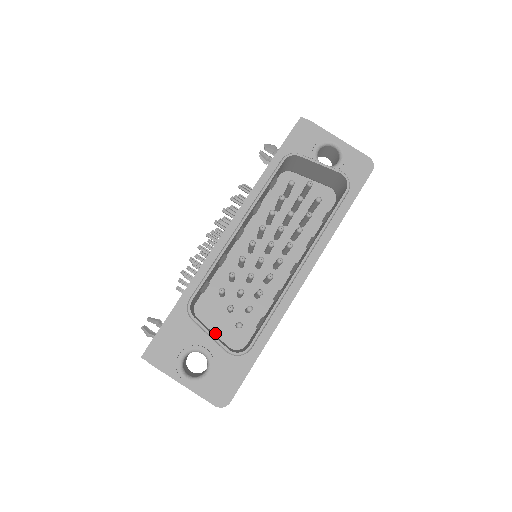
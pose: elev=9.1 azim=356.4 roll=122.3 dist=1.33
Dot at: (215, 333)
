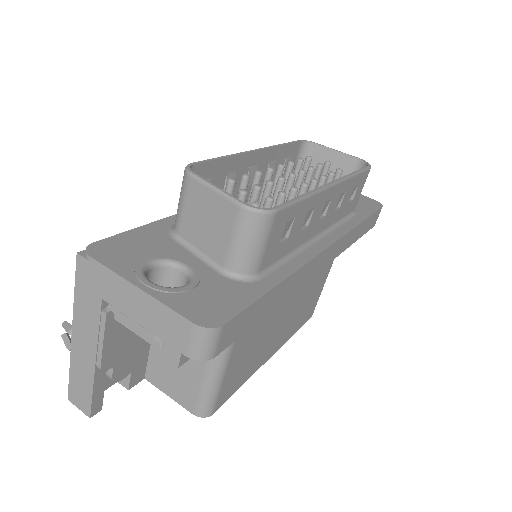
Dot at: occluded
